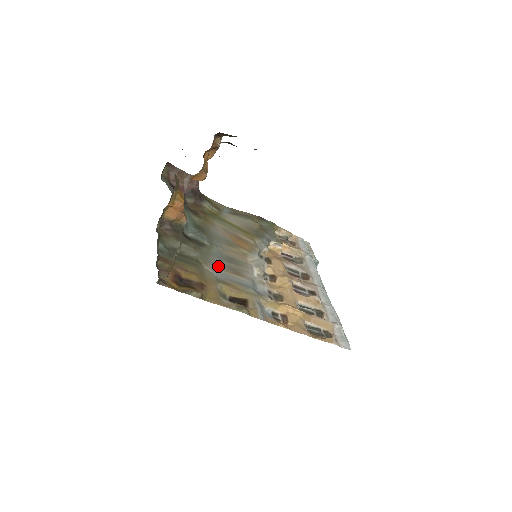
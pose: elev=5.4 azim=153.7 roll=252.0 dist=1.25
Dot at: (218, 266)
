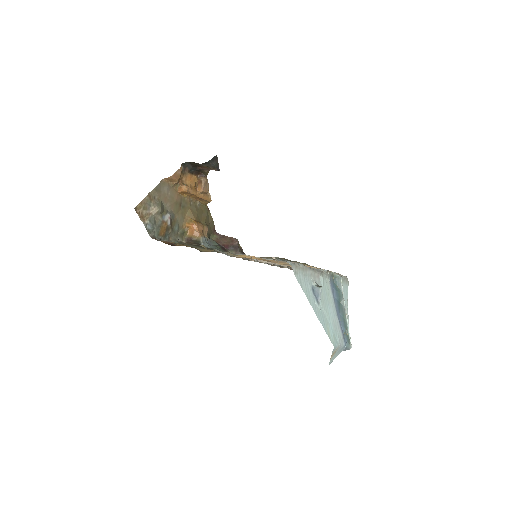
Dot at: occluded
